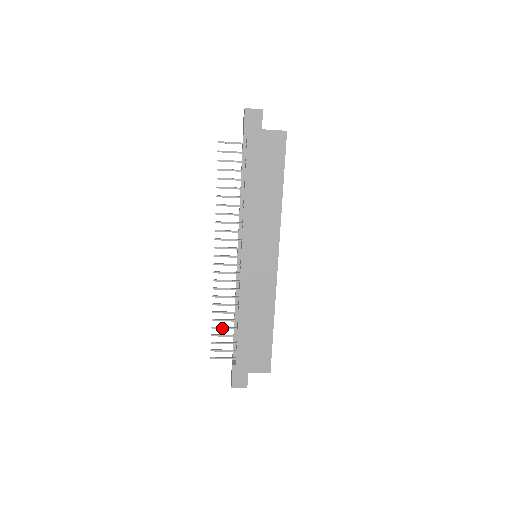
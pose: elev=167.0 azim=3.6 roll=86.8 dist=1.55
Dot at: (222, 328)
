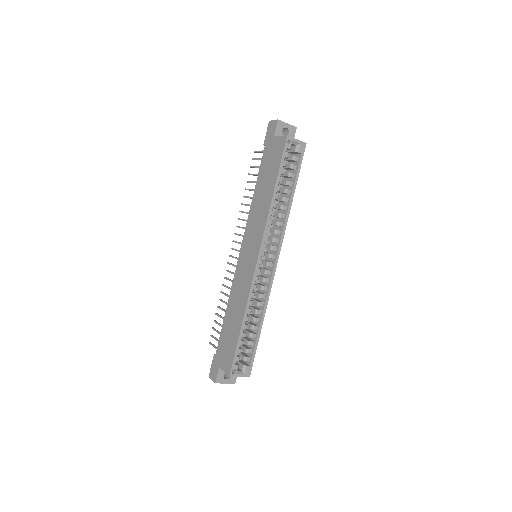
Dot at: (220, 316)
